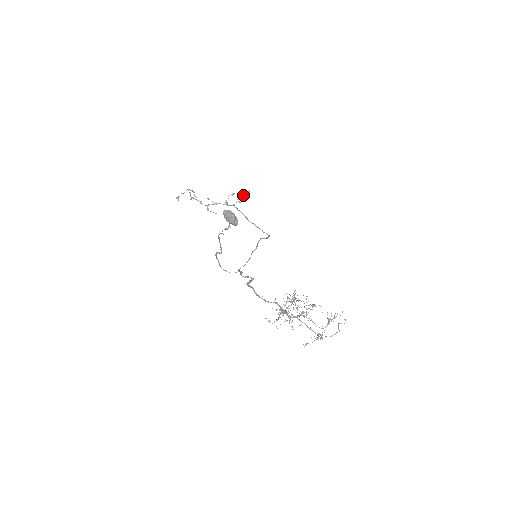
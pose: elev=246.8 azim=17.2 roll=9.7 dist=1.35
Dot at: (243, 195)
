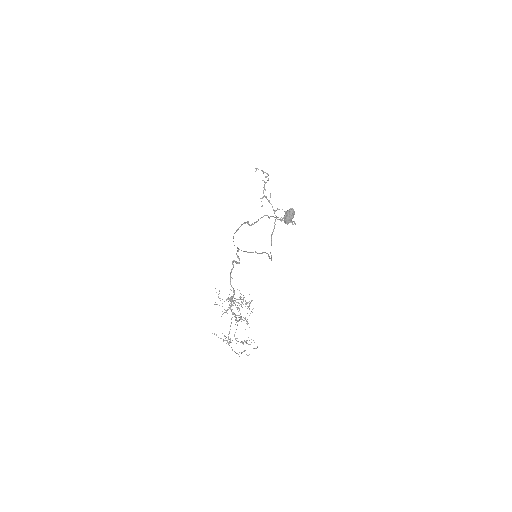
Dot at: occluded
